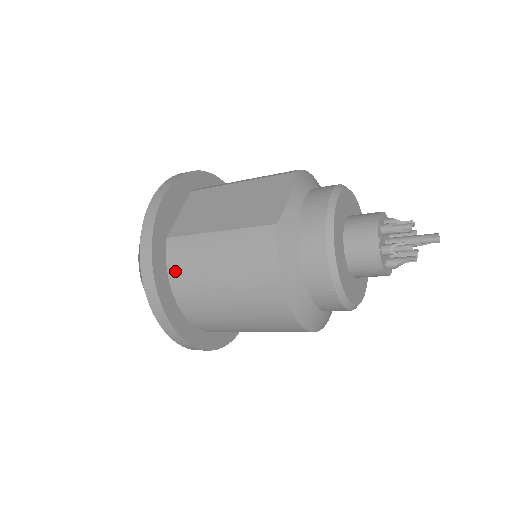
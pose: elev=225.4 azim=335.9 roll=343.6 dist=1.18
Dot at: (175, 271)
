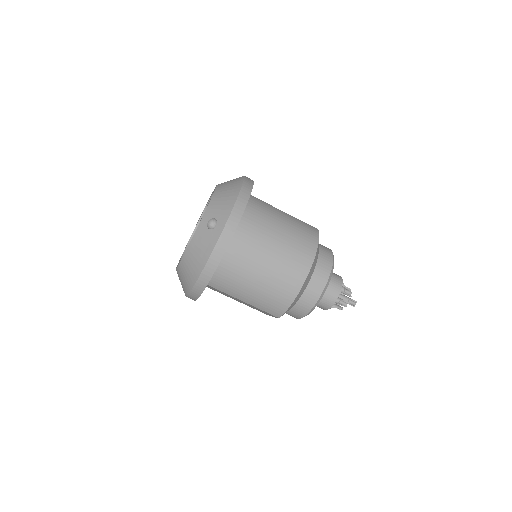
Dot at: (252, 205)
